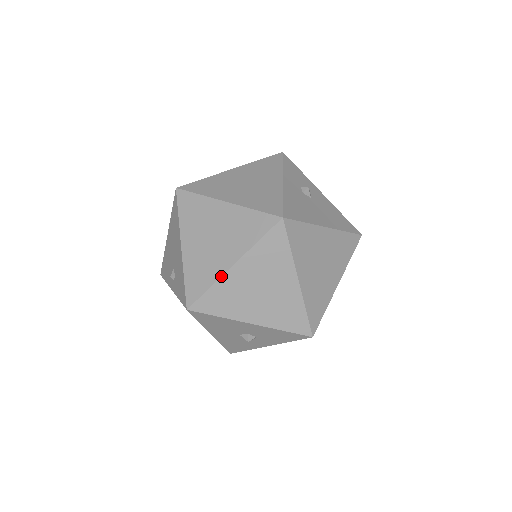
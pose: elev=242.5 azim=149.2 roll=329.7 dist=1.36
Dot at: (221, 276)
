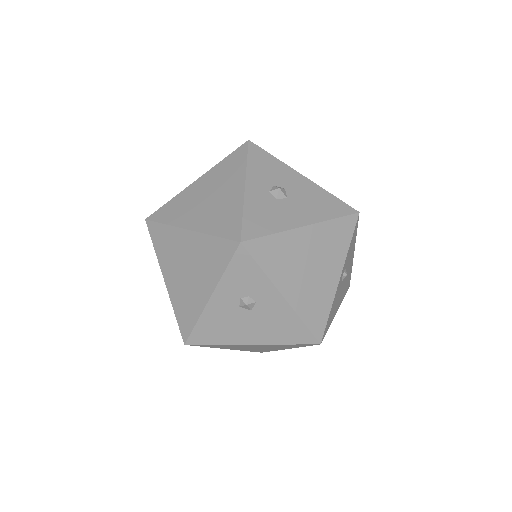
Dot at: occluded
